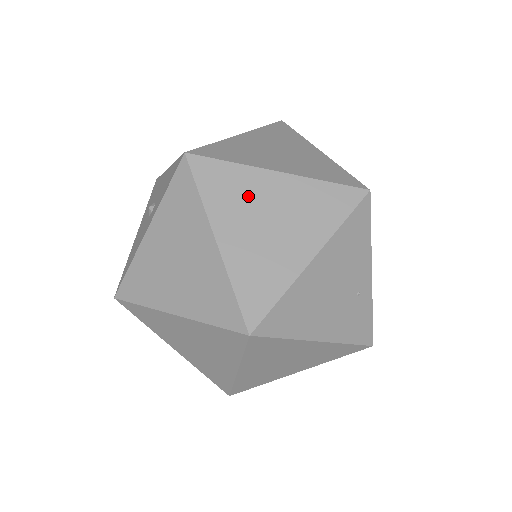
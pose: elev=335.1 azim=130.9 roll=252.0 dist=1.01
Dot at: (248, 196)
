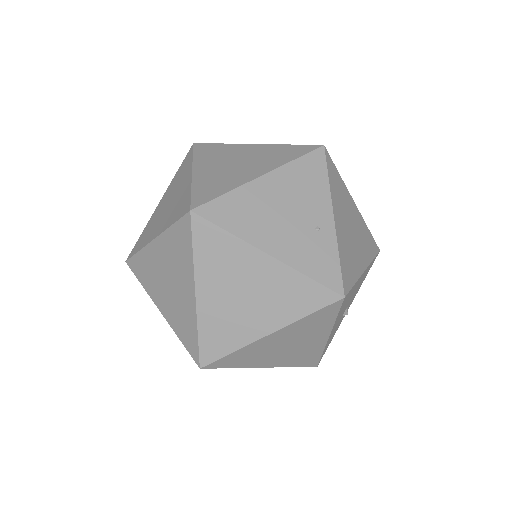
Dot at: (226, 154)
